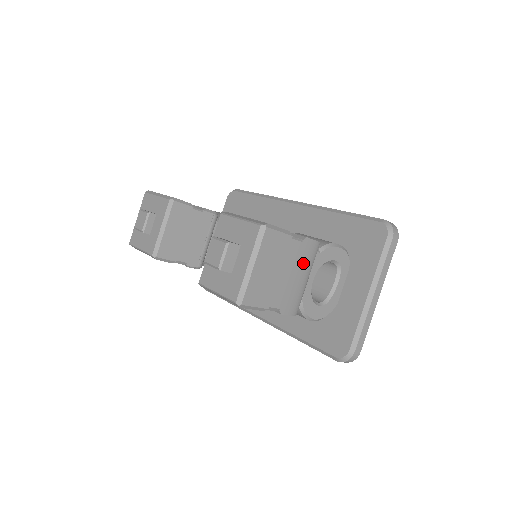
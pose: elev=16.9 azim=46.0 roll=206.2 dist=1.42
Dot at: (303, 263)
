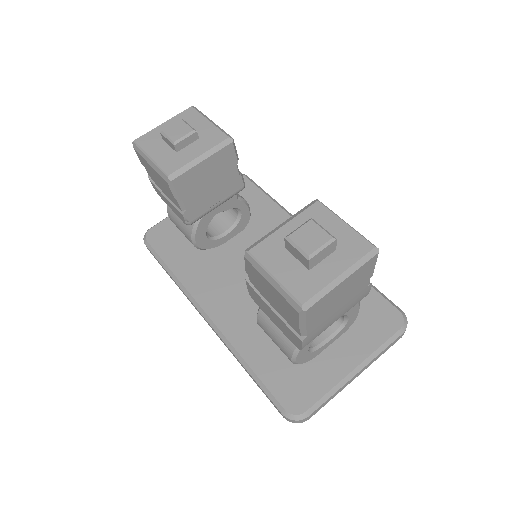
Dot at: (350, 305)
